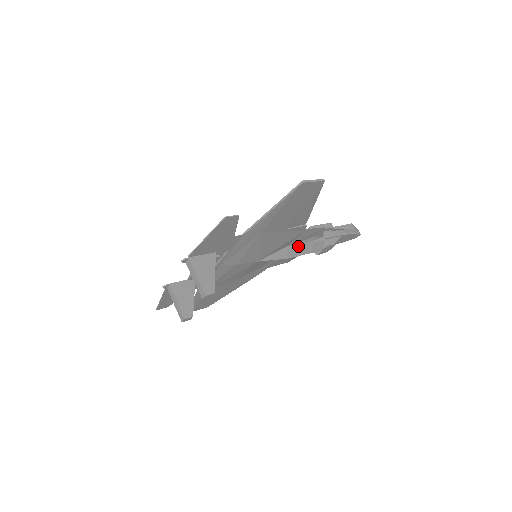
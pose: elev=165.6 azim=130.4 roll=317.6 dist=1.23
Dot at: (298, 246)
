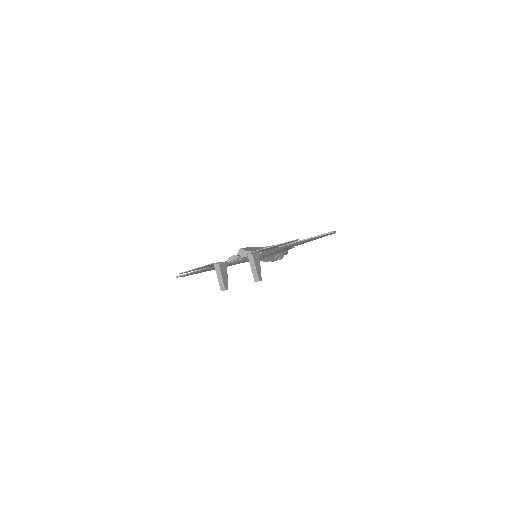
Dot at: (273, 255)
